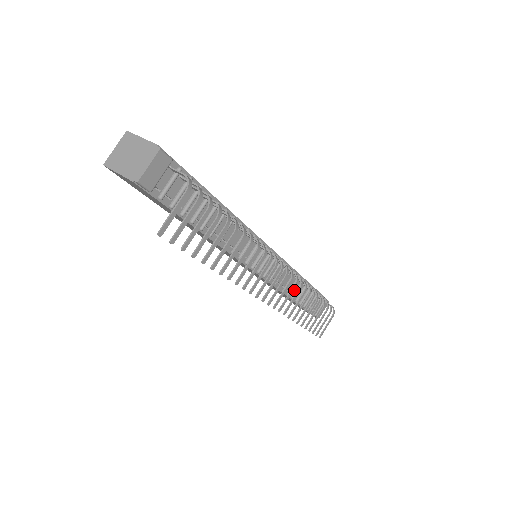
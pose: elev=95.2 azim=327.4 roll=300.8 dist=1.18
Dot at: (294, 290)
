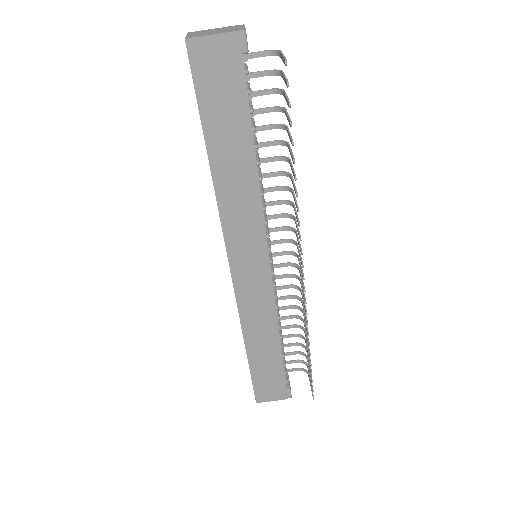
Dot at: occluded
